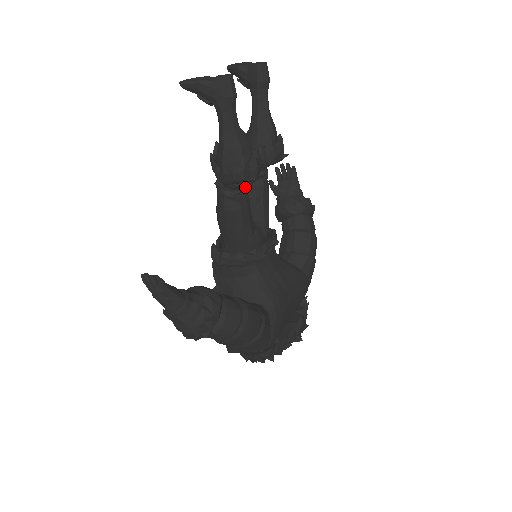
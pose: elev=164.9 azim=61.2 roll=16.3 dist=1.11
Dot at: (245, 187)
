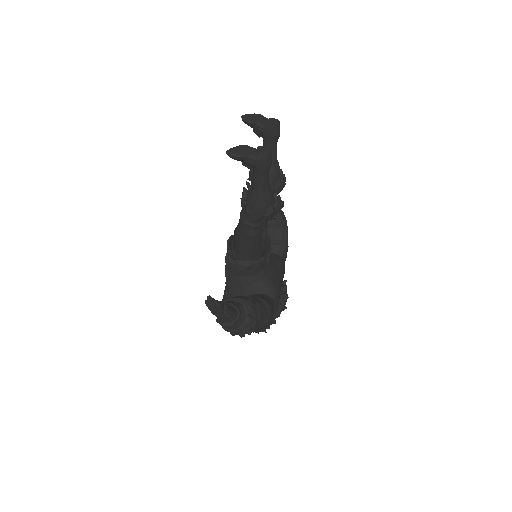
Dot at: occluded
